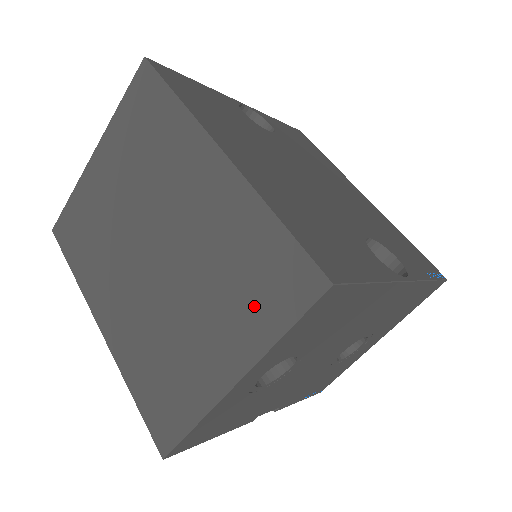
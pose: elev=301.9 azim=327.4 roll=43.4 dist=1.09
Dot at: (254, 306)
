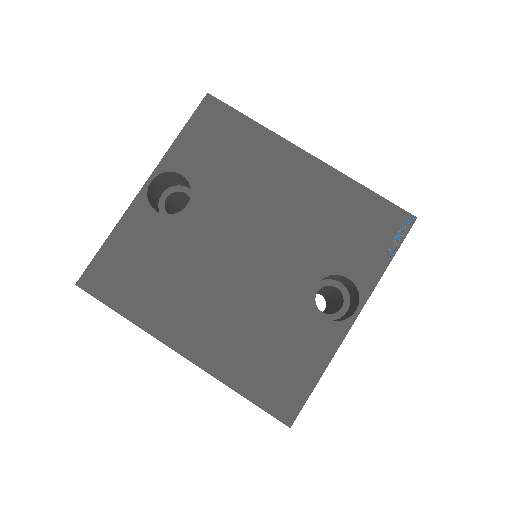
Dot at: occluded
